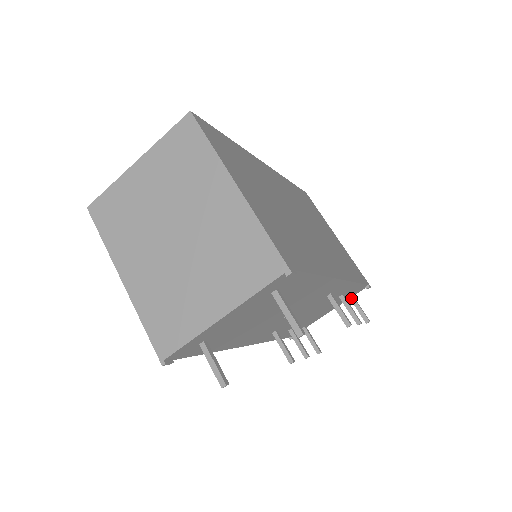
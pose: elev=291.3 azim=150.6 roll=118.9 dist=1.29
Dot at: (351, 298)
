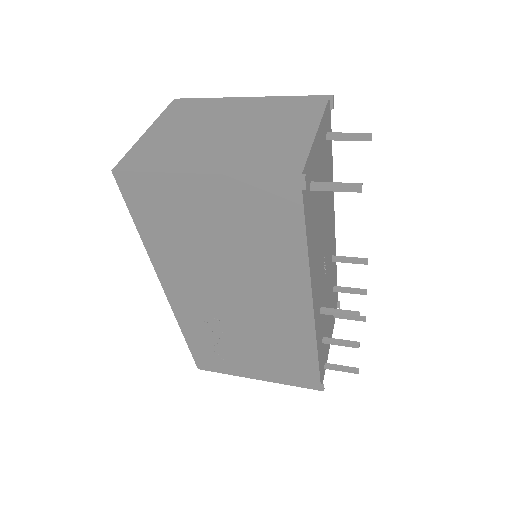
Dot at: occluded
